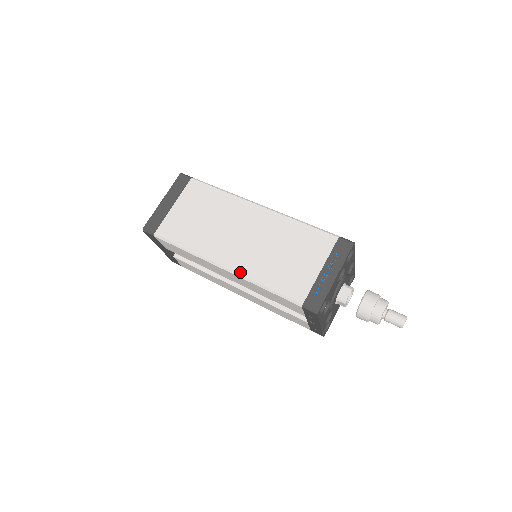
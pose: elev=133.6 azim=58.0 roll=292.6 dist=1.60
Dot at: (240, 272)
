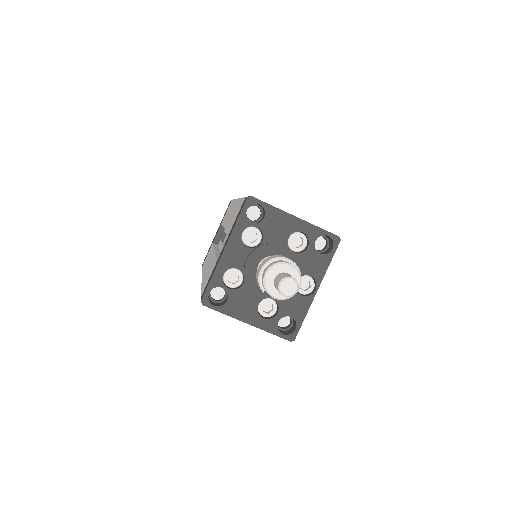
Dot at: occluded
